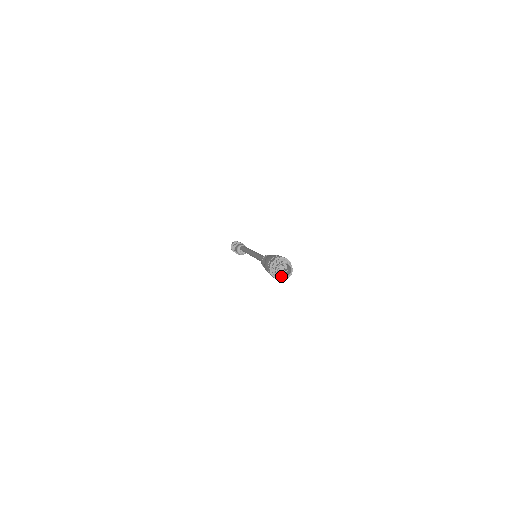
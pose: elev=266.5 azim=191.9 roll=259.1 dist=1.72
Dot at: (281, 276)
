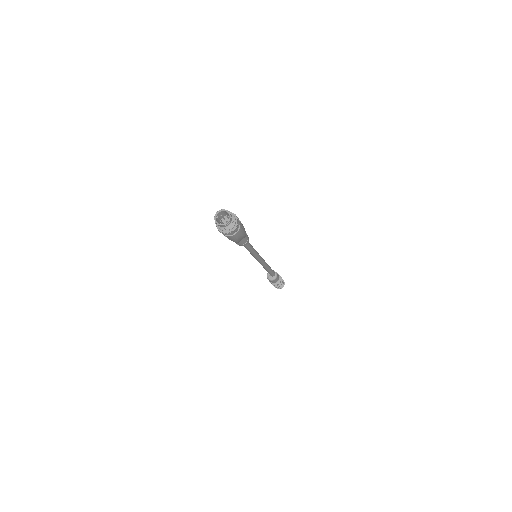
Dot at: (216, 220)
